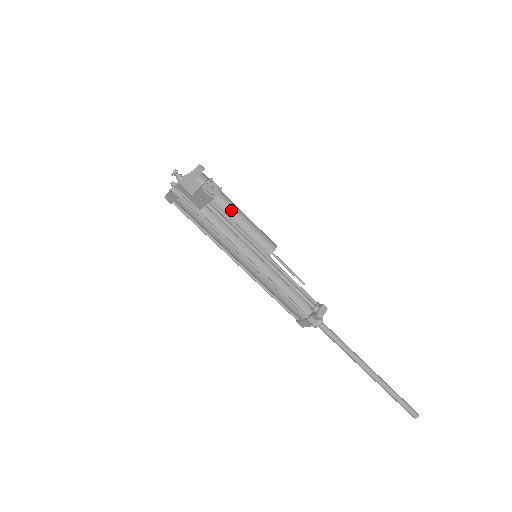
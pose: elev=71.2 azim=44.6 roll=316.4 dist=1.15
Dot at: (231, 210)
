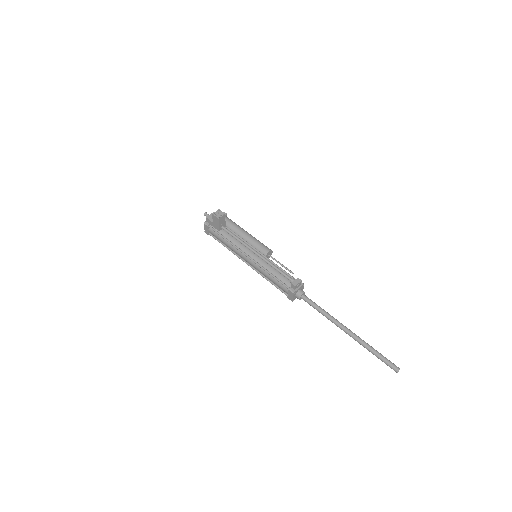
Dot at: (241, 232)
